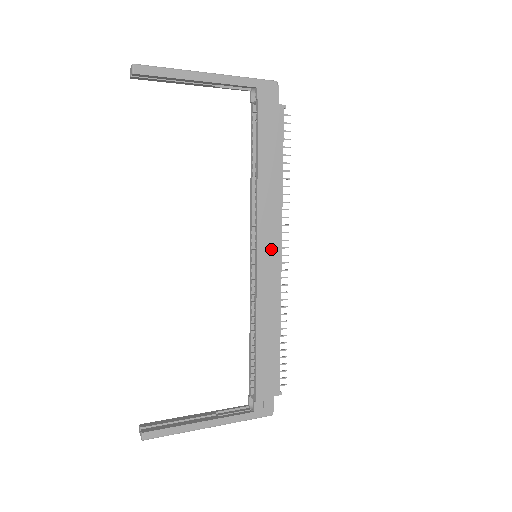
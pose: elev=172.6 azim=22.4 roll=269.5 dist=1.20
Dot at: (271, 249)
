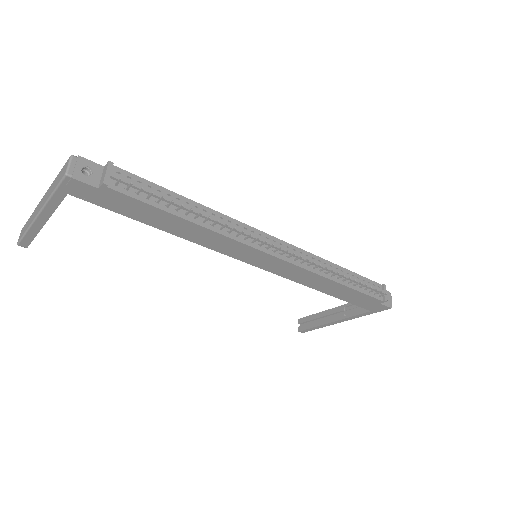
Dot at: (258, 257)
